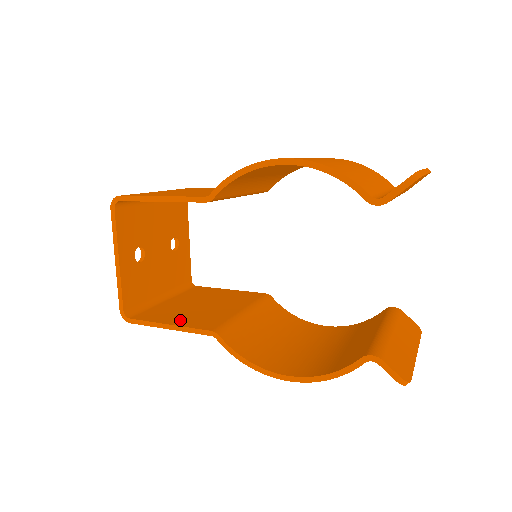
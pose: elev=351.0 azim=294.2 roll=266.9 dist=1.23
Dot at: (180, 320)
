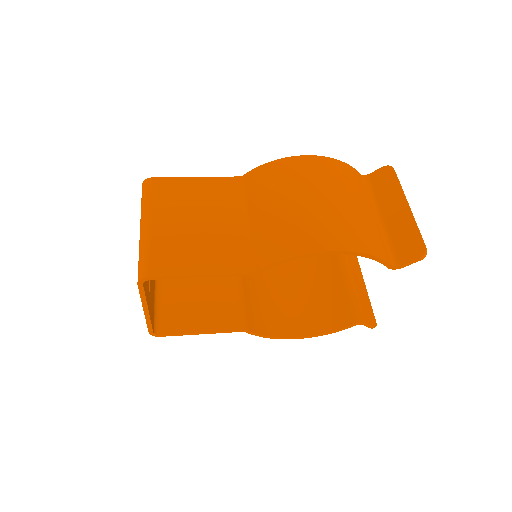
Dot at: (205, 322)
